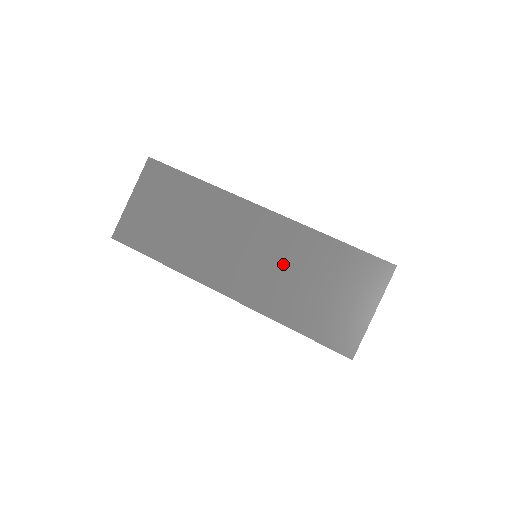
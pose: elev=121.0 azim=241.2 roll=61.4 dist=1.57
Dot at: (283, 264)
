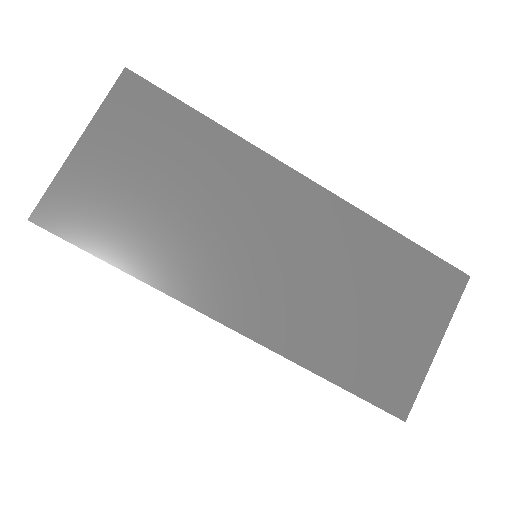
Dot at: occluded
